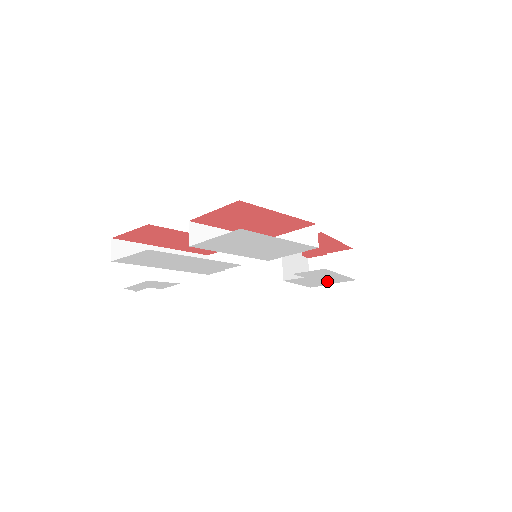
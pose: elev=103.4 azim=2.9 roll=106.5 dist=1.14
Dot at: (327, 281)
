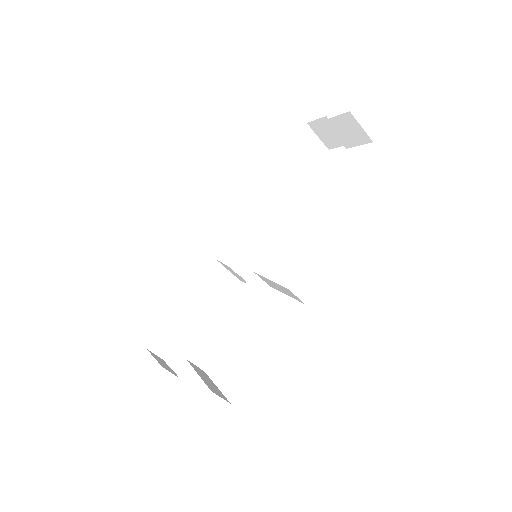
Dot at: occluded
